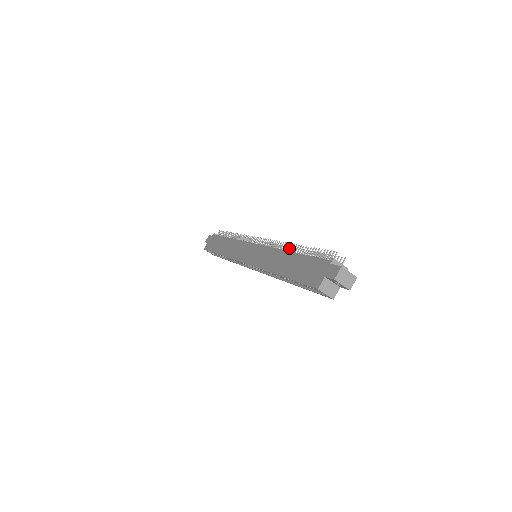
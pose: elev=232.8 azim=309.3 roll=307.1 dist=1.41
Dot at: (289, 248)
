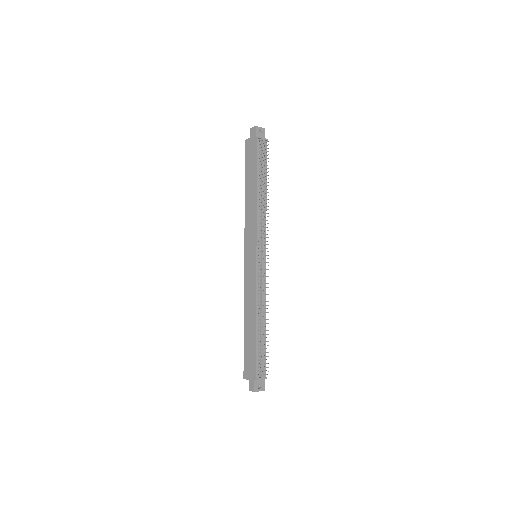
Dot at: (260, 313)
